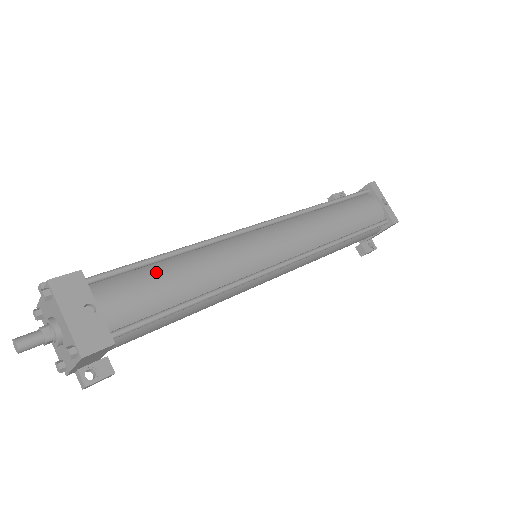
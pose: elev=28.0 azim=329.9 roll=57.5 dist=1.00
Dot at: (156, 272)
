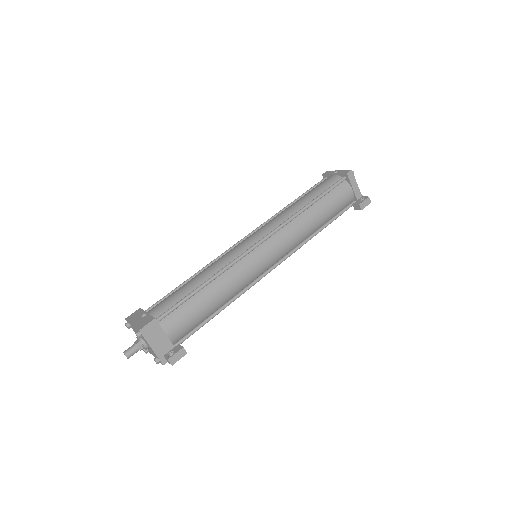
Dot at: (178, 289)
